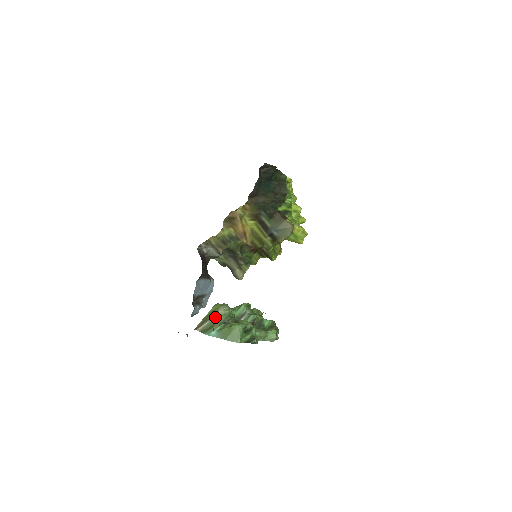
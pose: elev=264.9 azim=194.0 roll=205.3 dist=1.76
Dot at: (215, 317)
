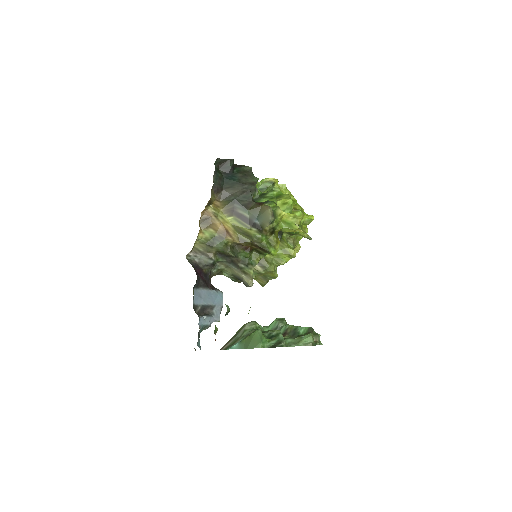
Dot at: (240, 333)
